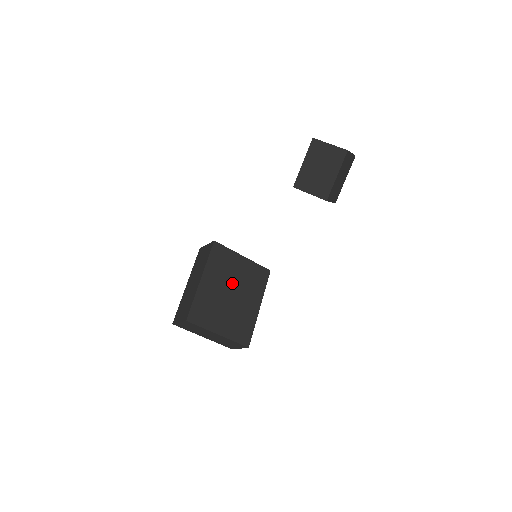
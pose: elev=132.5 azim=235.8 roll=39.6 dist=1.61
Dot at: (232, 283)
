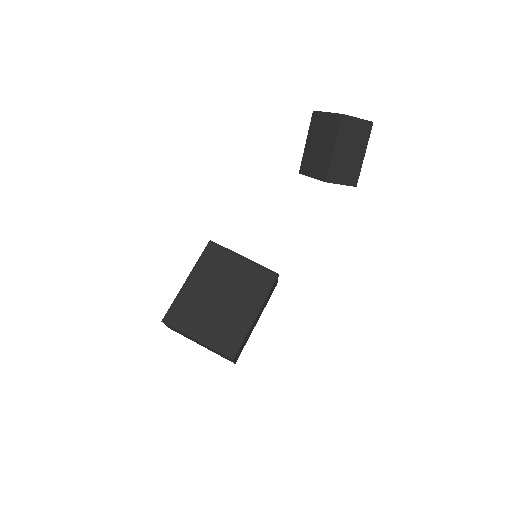
Dot at: (224, 286)
